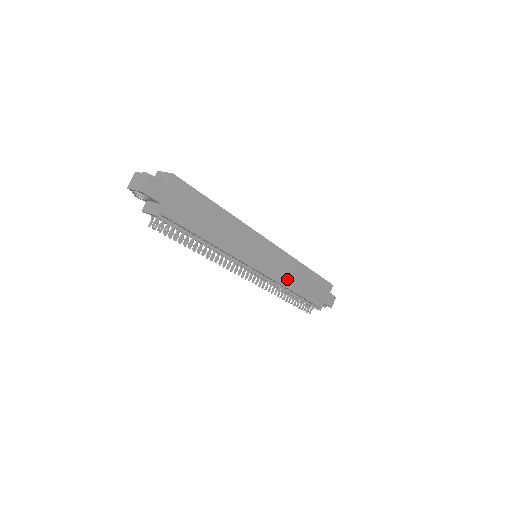
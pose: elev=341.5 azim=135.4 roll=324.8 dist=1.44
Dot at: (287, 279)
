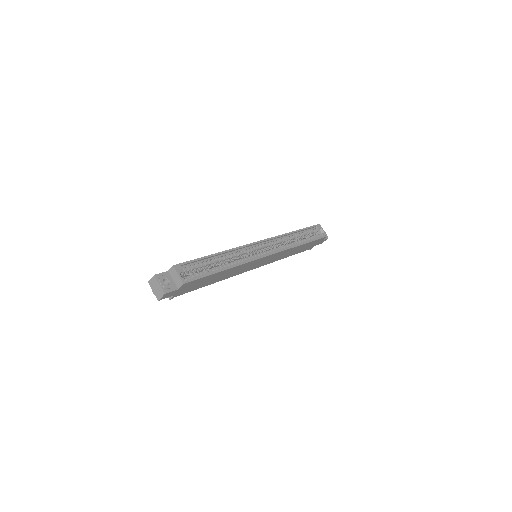
Dot at: (281, 257)
